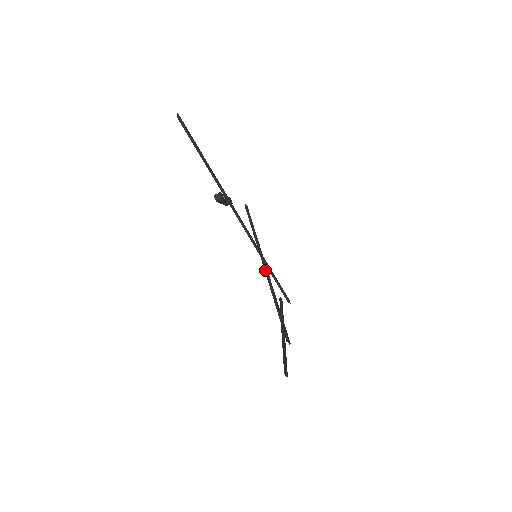
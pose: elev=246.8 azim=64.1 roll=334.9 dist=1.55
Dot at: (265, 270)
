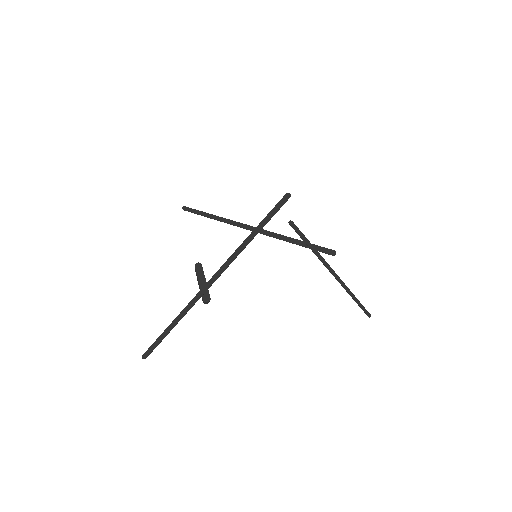
Dot at: (263, 234)
